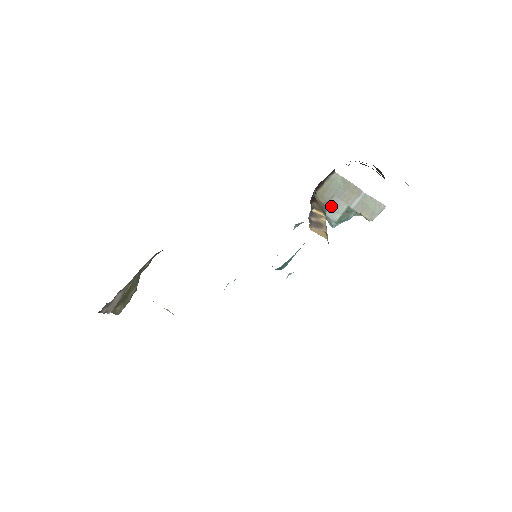
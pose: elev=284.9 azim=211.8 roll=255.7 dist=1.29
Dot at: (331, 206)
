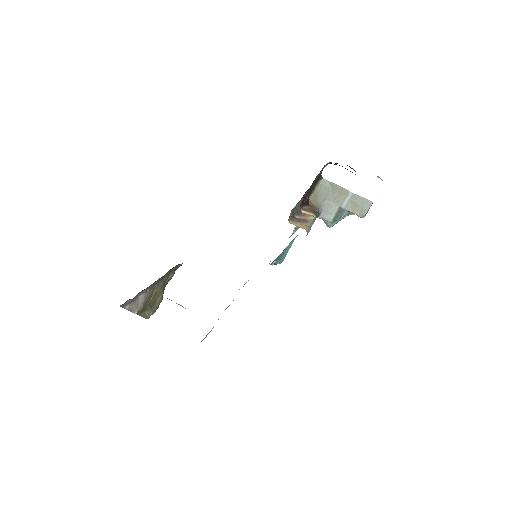
Dot at: (324, 208)
